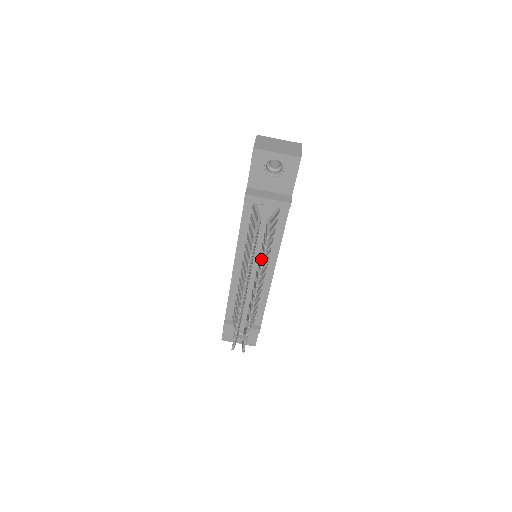
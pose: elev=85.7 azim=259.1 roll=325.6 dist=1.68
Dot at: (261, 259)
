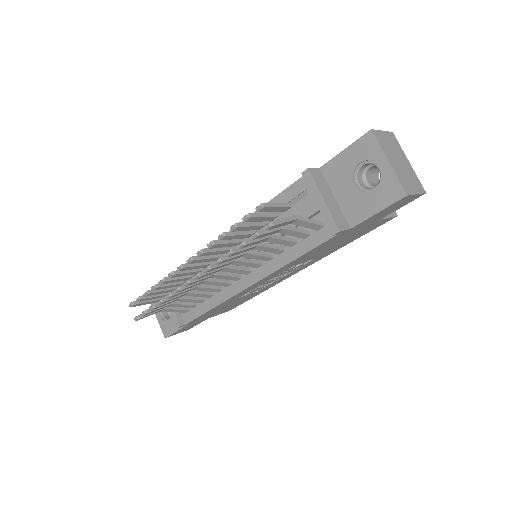
Dot at: (241, 242)
